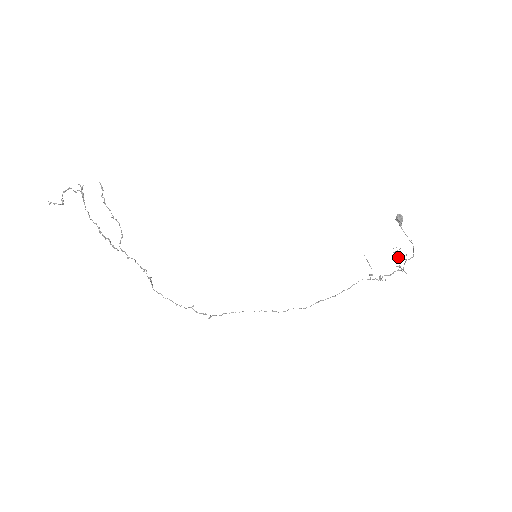
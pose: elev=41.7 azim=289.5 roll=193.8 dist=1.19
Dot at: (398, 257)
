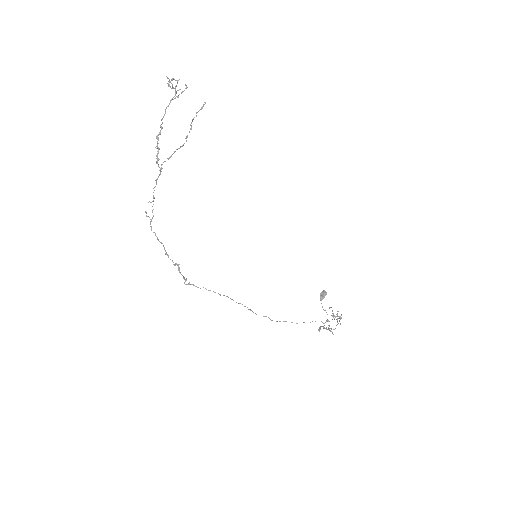
Dot at: occluded
